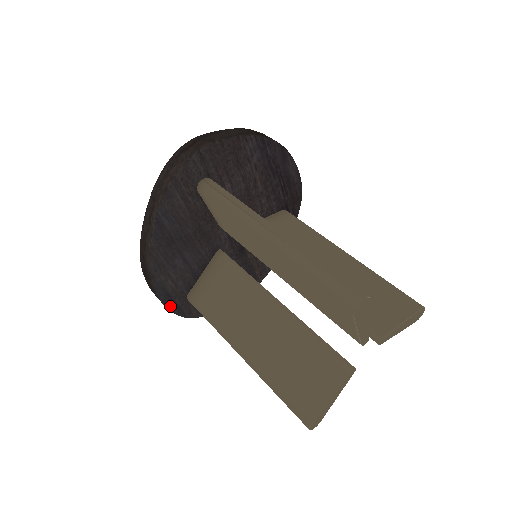
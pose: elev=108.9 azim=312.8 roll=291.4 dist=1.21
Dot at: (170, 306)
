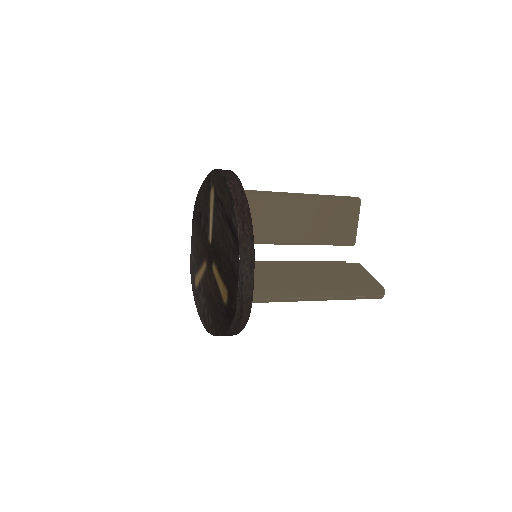
Dot at: occluded
